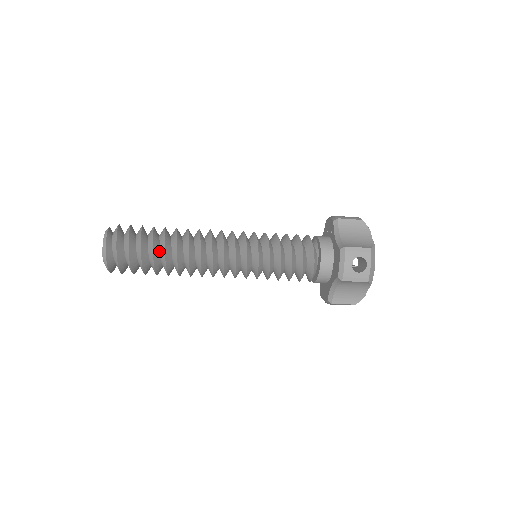
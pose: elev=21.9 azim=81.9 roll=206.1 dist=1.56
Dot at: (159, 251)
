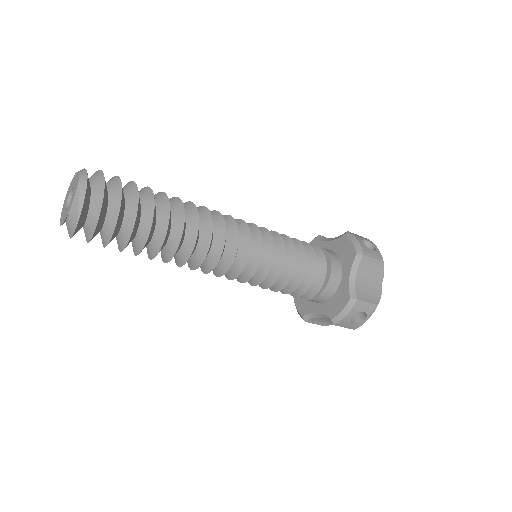
Dot at: occluded
